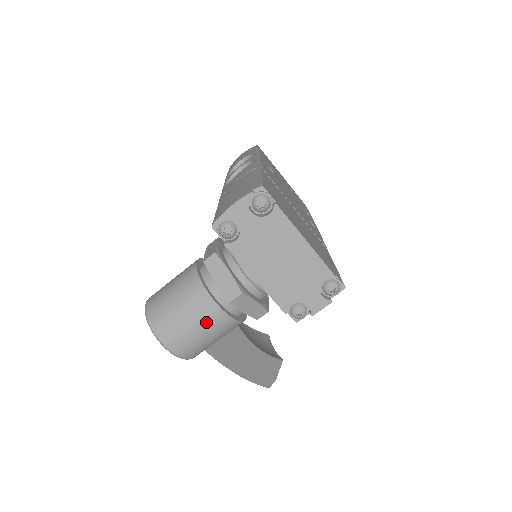
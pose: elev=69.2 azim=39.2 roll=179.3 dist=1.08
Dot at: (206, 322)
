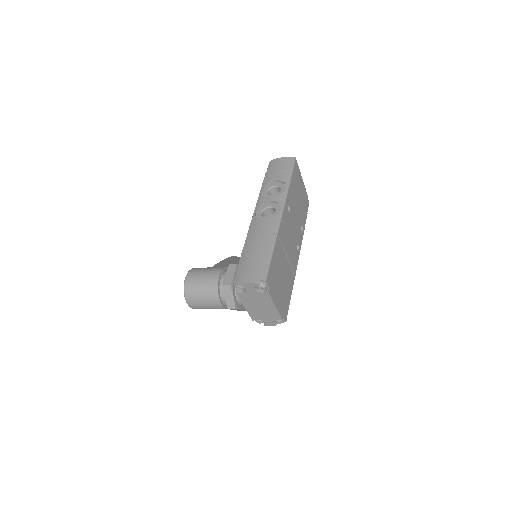
Dot at: (213, 307)
